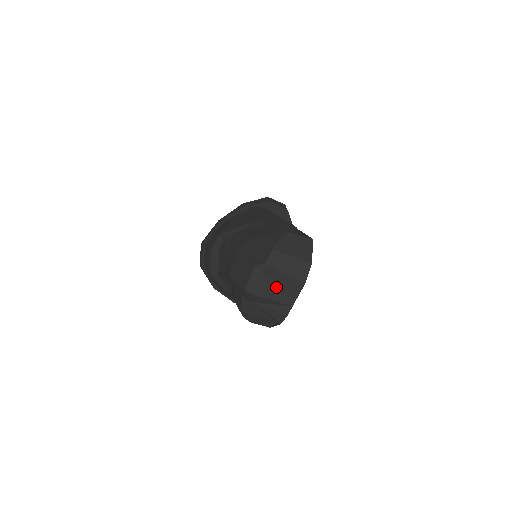
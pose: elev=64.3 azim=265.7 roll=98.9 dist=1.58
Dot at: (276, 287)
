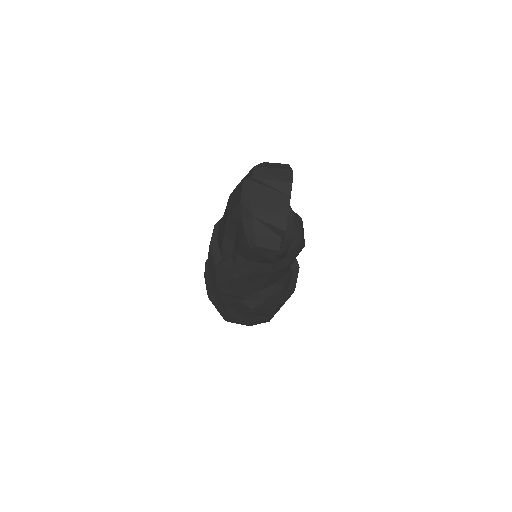
Dot at: (267, 192)
